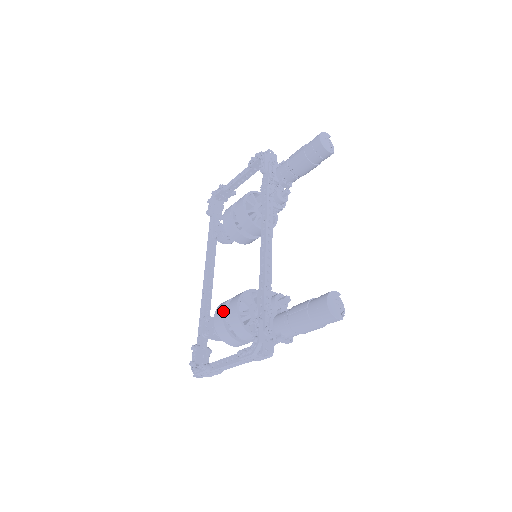
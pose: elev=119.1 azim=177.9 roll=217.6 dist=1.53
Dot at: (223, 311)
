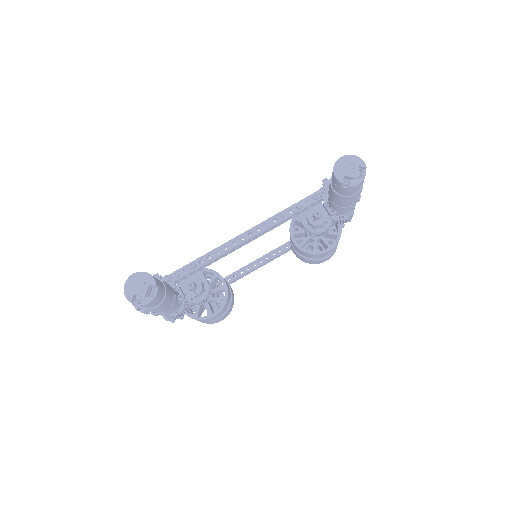
Dot at: occluded
